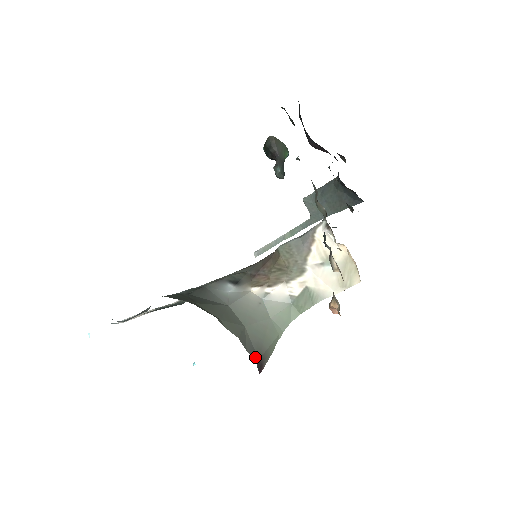
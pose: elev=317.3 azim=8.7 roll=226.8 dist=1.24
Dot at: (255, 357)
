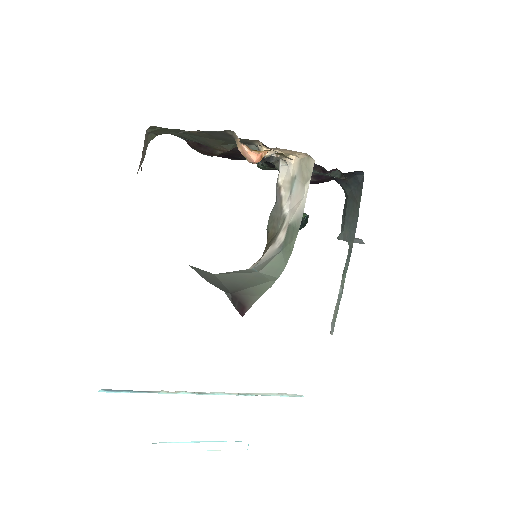
Dot at: (224, 290)
